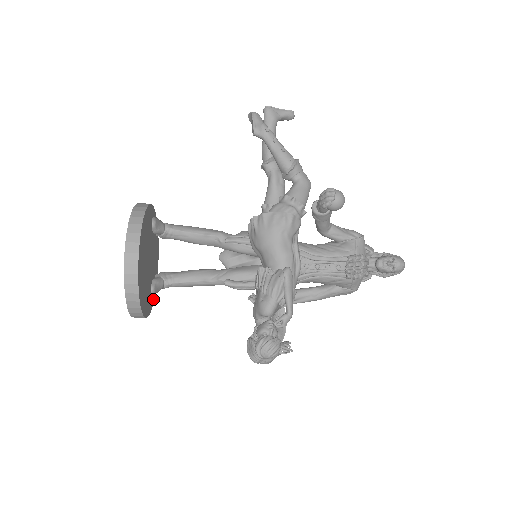
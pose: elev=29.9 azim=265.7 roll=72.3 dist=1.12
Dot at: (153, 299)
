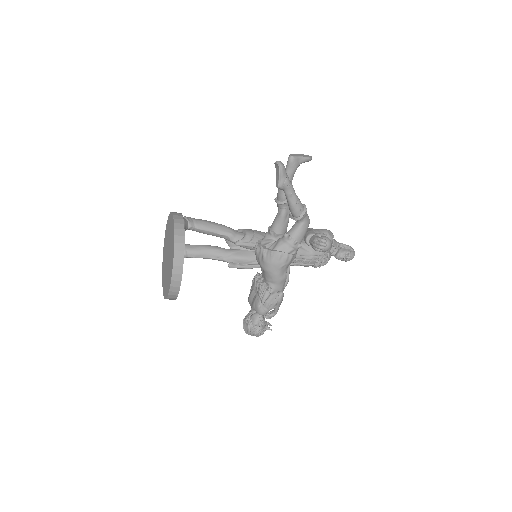
Dot at: occluded
